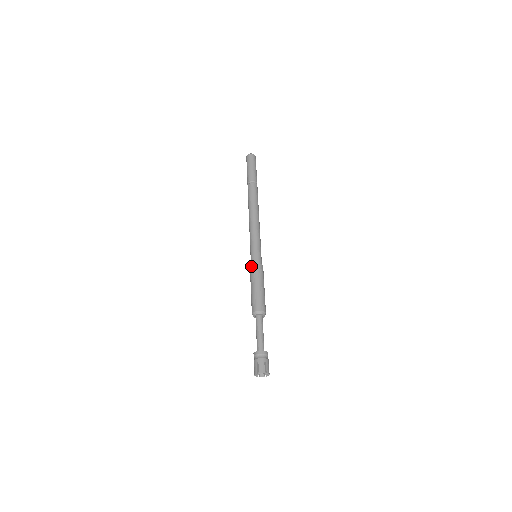
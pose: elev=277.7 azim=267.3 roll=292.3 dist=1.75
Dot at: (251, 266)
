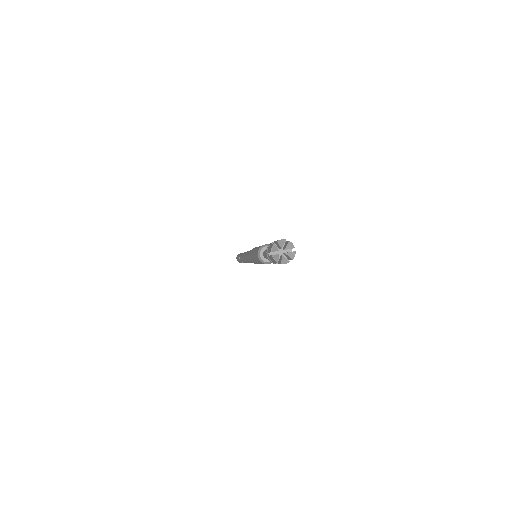
Dot at: (250, 251)
